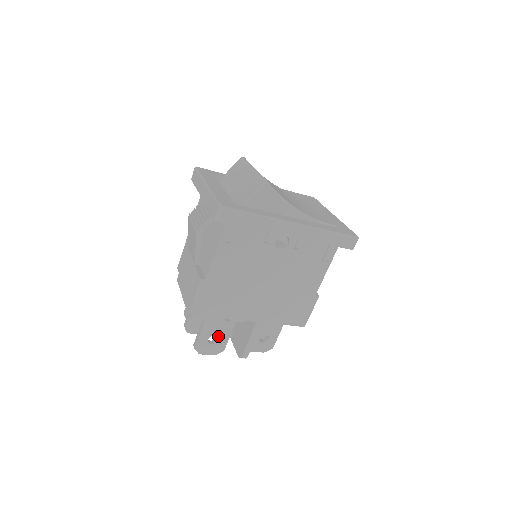
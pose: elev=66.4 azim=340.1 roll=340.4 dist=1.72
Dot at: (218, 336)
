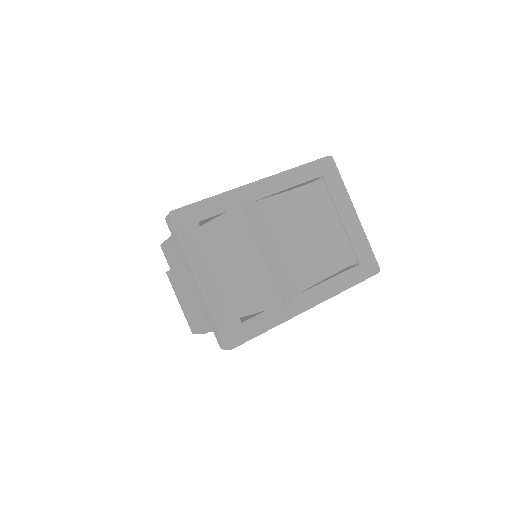
Dot at: occluded
